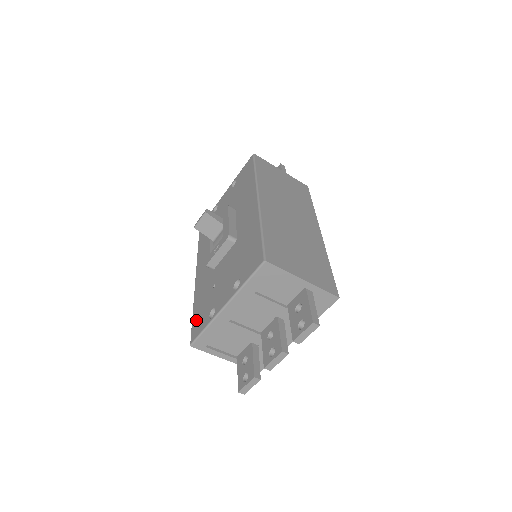
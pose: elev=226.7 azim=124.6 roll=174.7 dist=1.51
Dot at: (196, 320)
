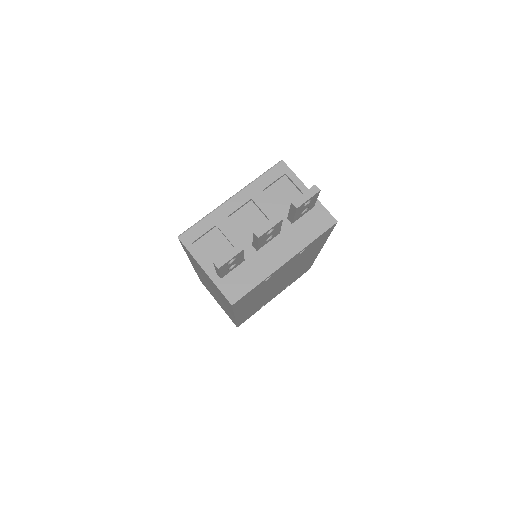
Dot at: occluded
